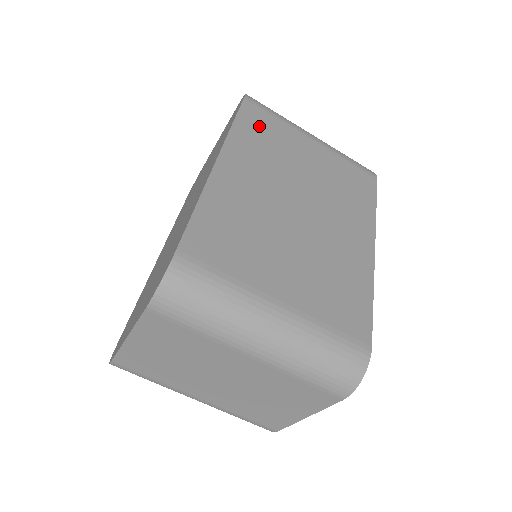
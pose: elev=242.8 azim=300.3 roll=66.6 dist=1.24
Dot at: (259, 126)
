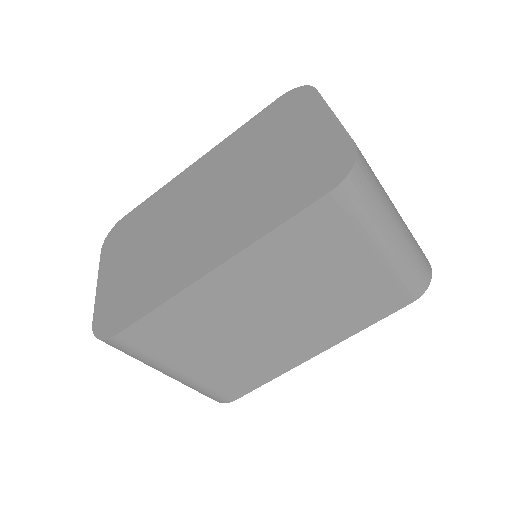
Dot at: (312, 234)
